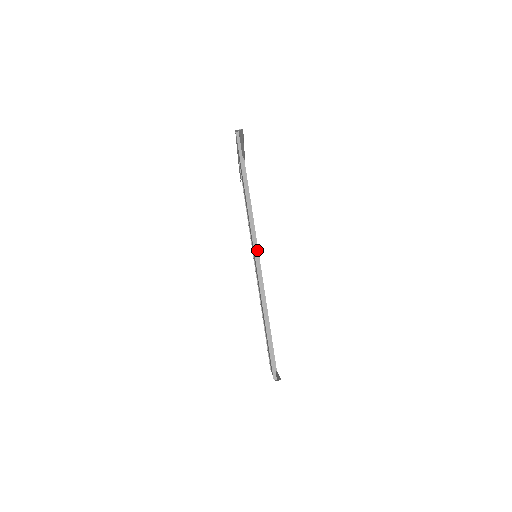
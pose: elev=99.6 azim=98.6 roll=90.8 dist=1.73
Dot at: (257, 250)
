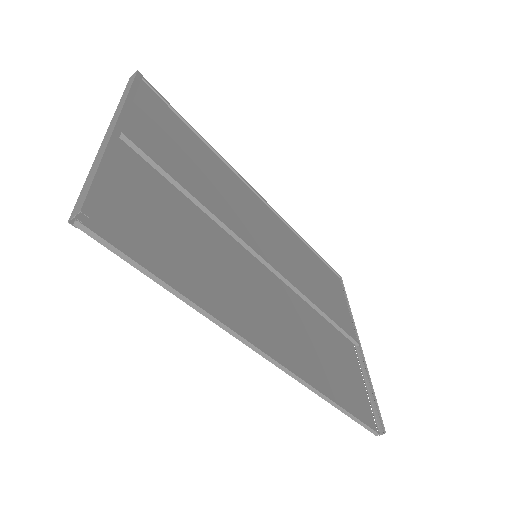
Dot at: (253, 252)
